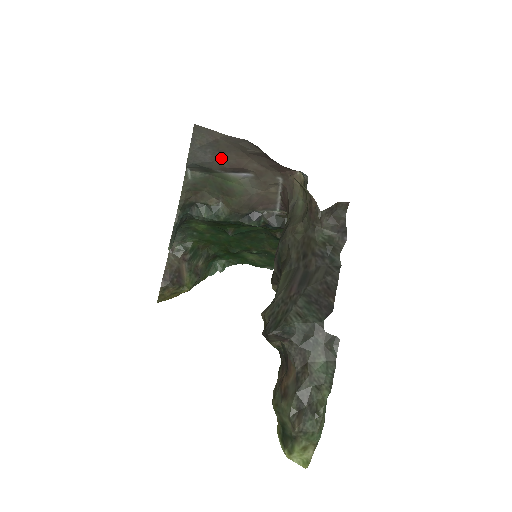
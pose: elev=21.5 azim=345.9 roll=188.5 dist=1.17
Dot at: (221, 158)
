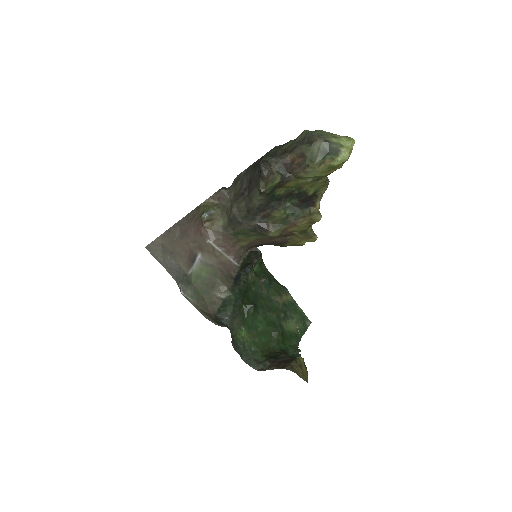
Dot at: (178, 258)
